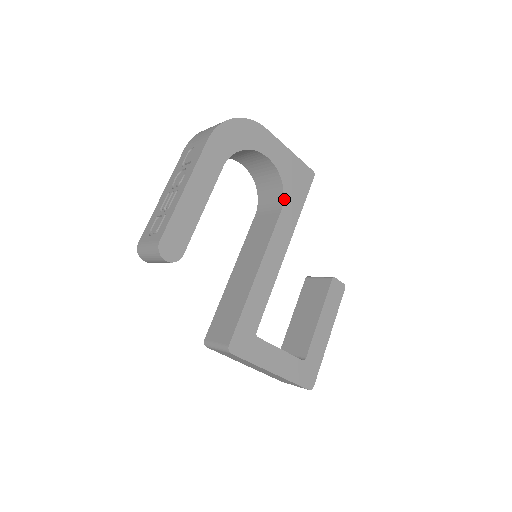
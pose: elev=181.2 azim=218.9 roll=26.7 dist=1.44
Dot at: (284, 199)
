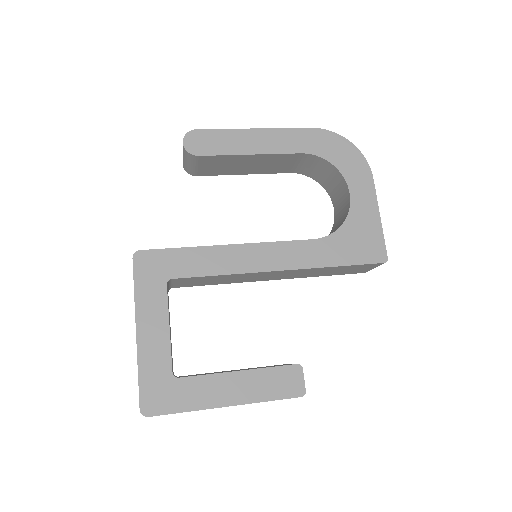
Dot at: (329, 236)
